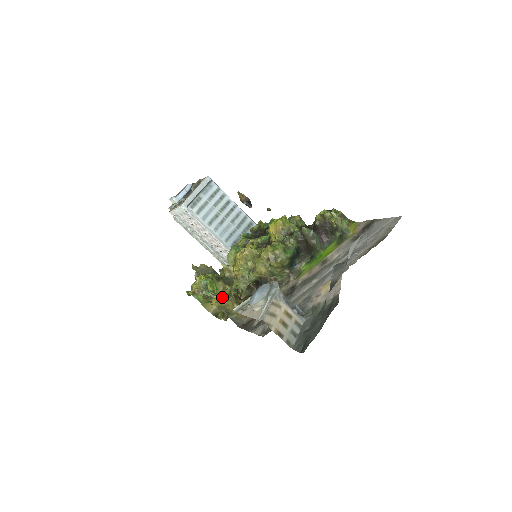
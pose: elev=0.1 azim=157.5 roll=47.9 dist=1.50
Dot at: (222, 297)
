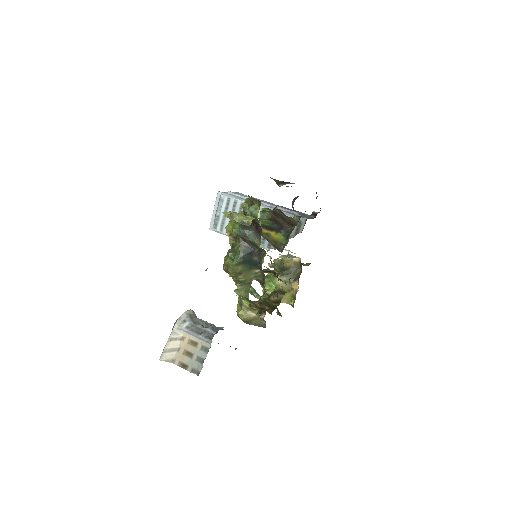
Dot at: occluded
